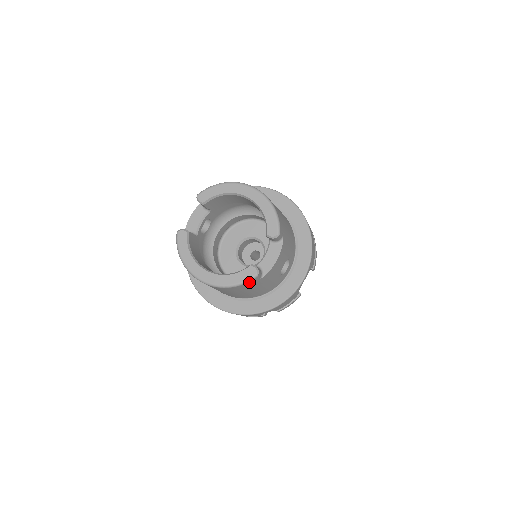
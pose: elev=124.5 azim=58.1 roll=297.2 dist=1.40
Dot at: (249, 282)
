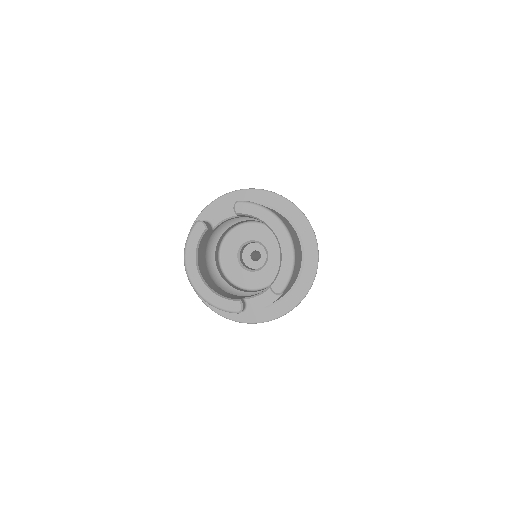
Dot at: occluded
